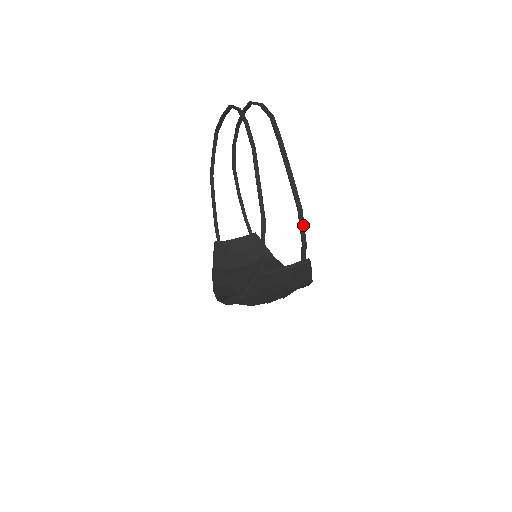
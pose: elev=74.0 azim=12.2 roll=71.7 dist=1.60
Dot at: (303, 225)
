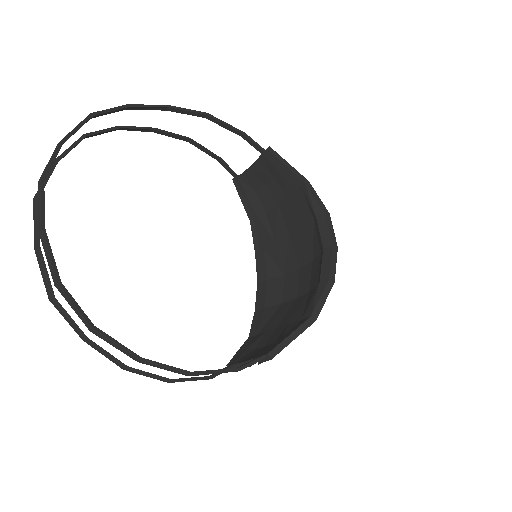
Dot at: (213, 373)
